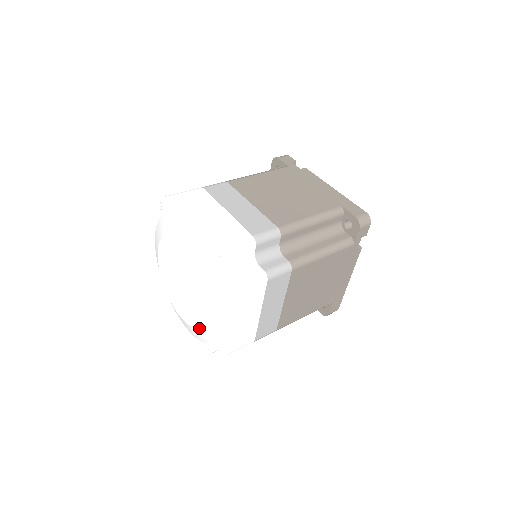
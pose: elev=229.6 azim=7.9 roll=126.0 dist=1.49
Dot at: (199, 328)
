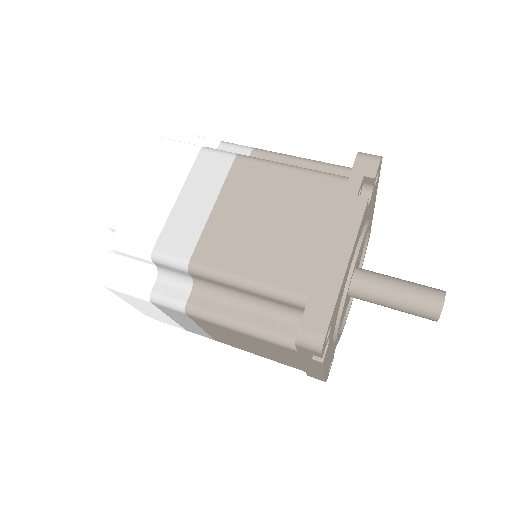
Dot at: occluded
